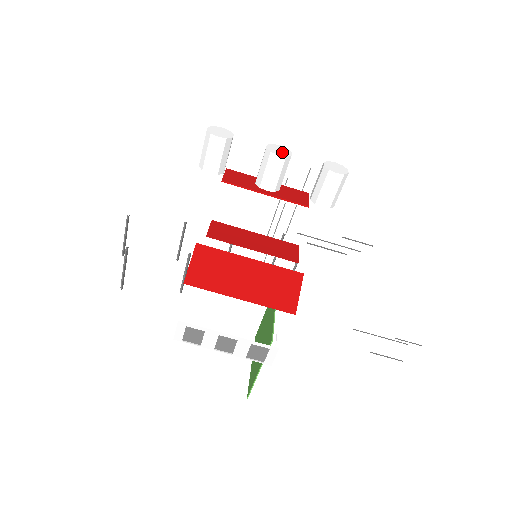
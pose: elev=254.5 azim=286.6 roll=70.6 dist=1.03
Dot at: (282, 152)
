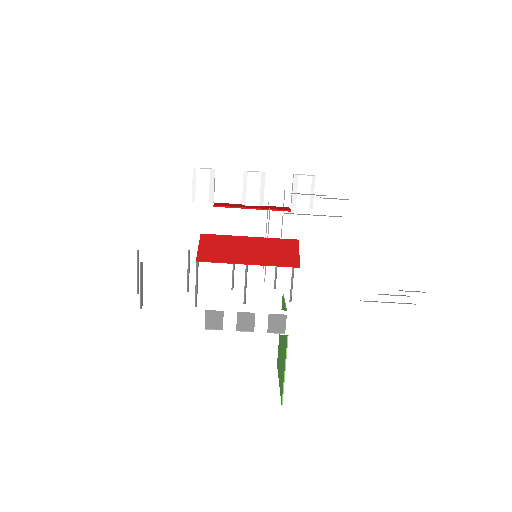
Dot at: occluded
